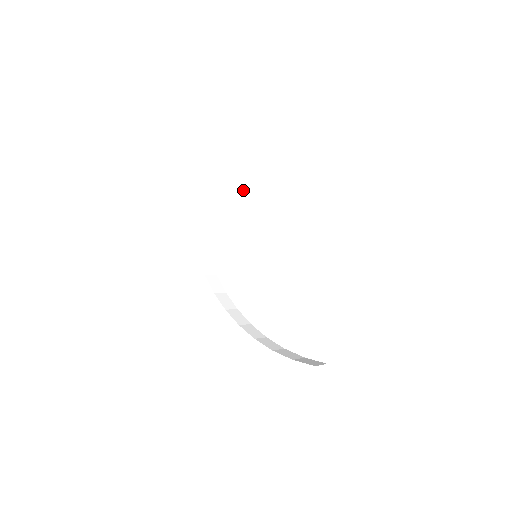
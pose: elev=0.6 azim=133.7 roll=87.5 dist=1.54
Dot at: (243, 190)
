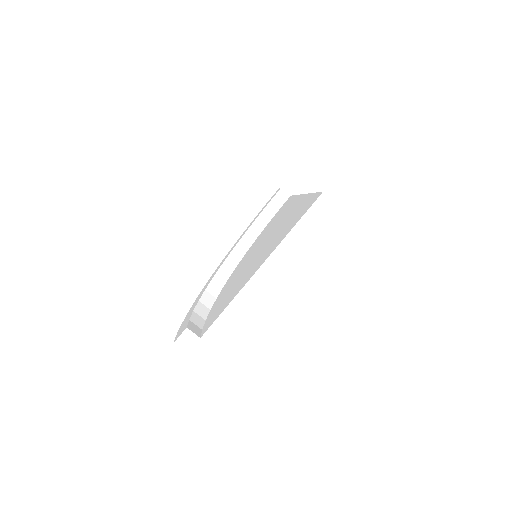
Dot at: occluded
